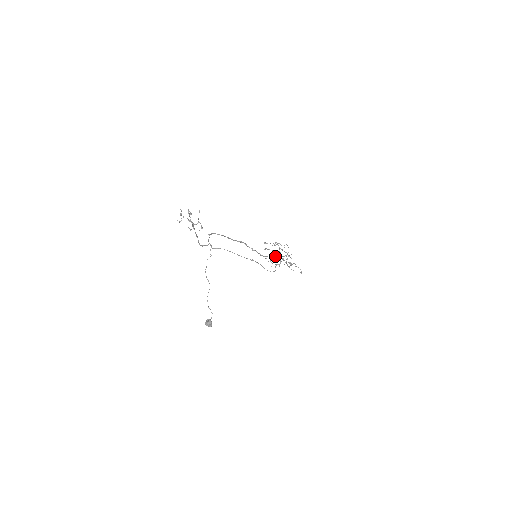
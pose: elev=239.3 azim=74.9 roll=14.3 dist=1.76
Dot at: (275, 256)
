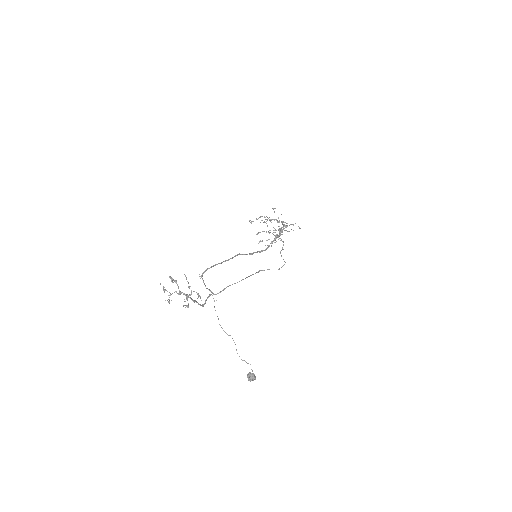
Dot at: (274, 240)
